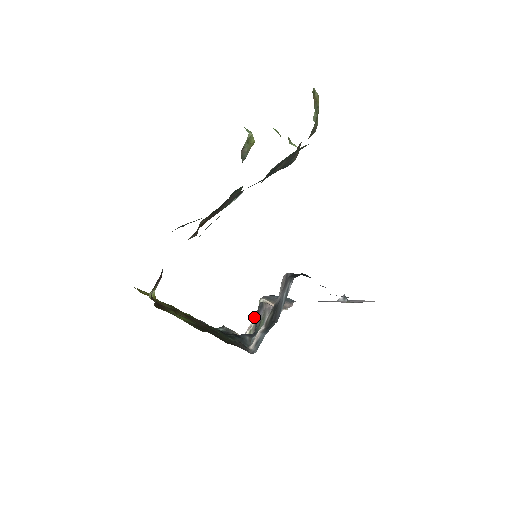
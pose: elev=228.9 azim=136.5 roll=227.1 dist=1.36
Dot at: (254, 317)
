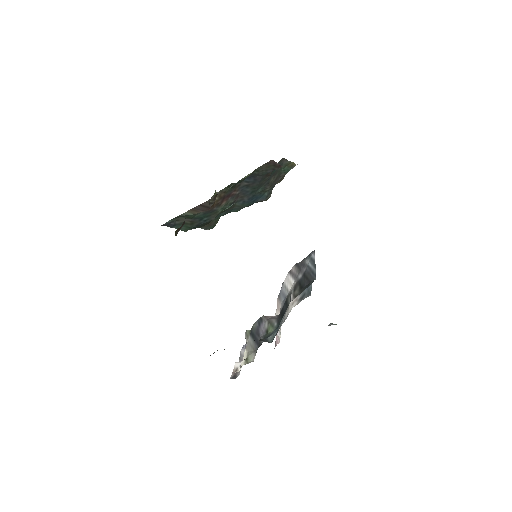
Dot at: (236, 362)
